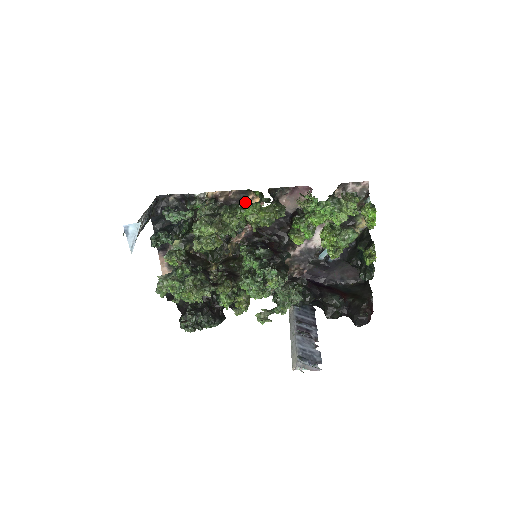
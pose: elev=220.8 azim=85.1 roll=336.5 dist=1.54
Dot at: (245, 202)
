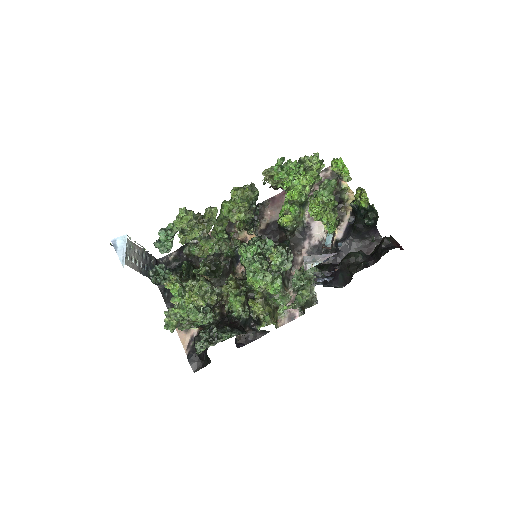
Dot at: (235, 230)
